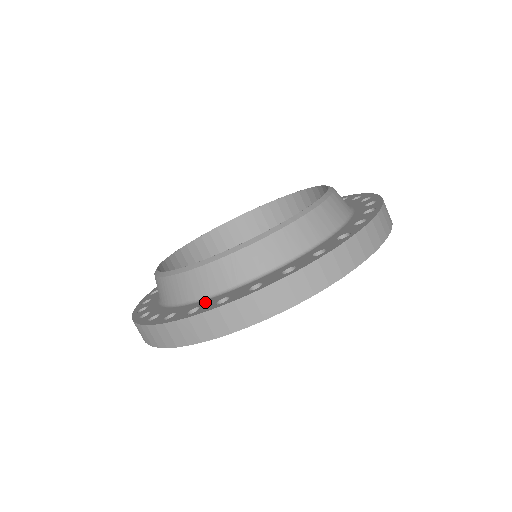
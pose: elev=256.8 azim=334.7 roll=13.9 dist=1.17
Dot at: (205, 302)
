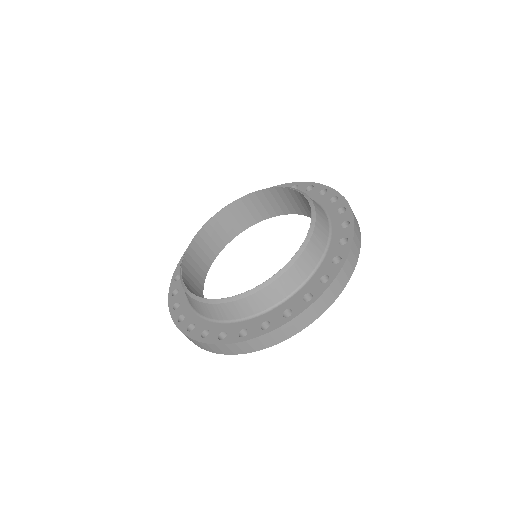
Dot at: (268, 316)
